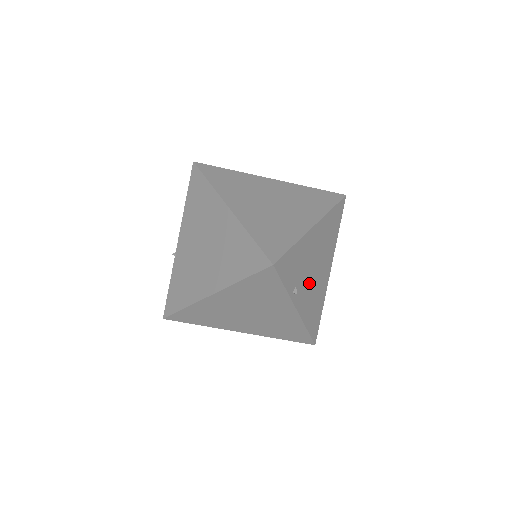
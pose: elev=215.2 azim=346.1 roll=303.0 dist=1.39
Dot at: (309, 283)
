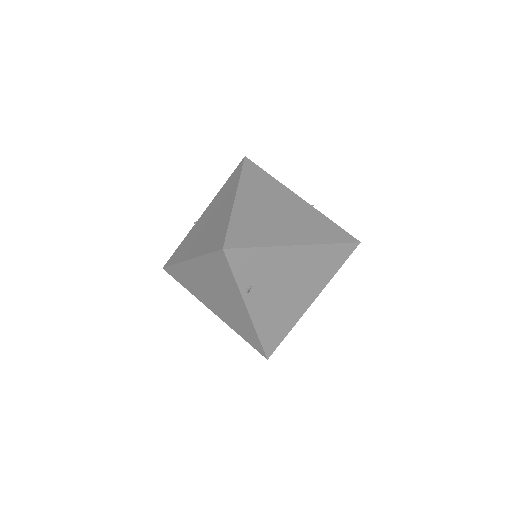
Dot at: (274, 295)
